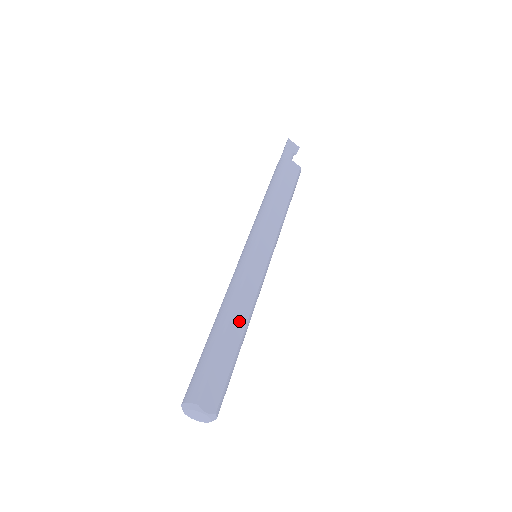
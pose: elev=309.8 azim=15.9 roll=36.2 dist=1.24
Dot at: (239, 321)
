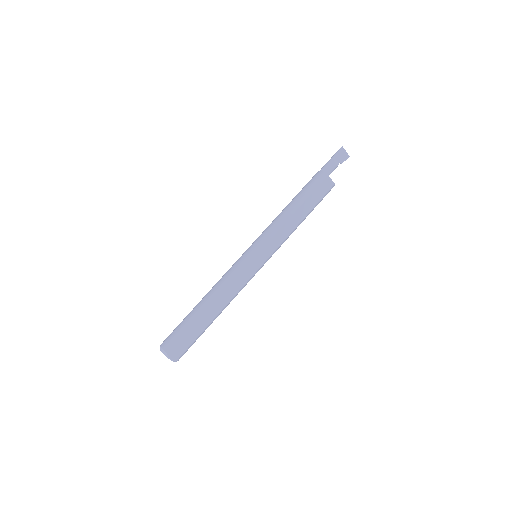
Dot at: (217, 307)
